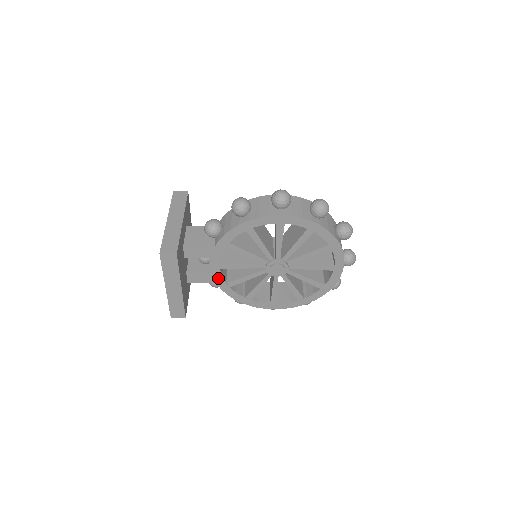
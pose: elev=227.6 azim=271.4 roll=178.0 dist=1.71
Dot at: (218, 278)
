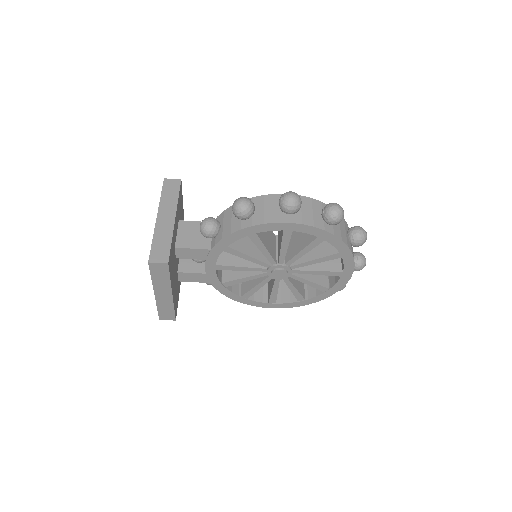
Dot at: (213, 278)
